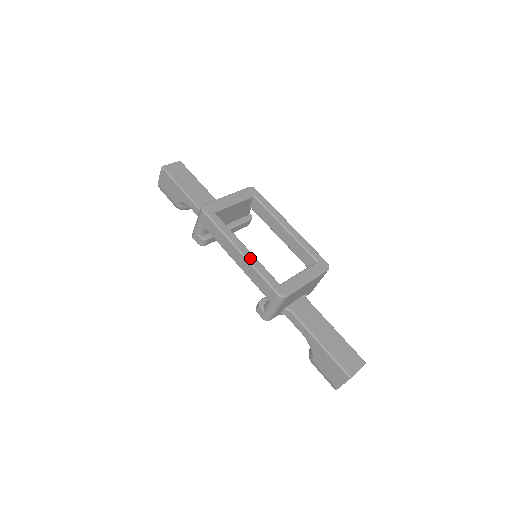
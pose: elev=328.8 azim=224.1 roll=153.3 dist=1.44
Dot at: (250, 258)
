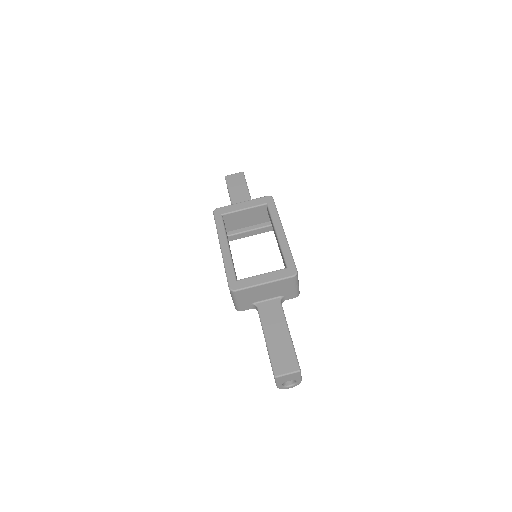
Dot at: (225, 255)
